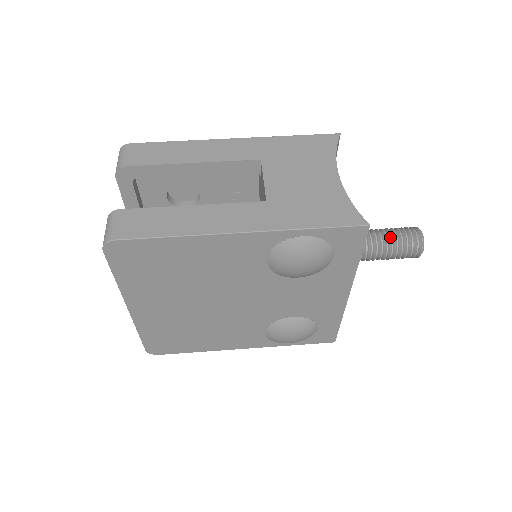
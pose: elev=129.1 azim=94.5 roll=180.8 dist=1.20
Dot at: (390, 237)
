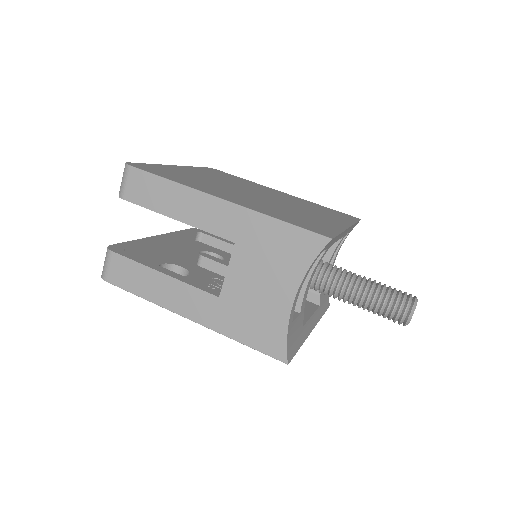
Dot at: (375, 306)
